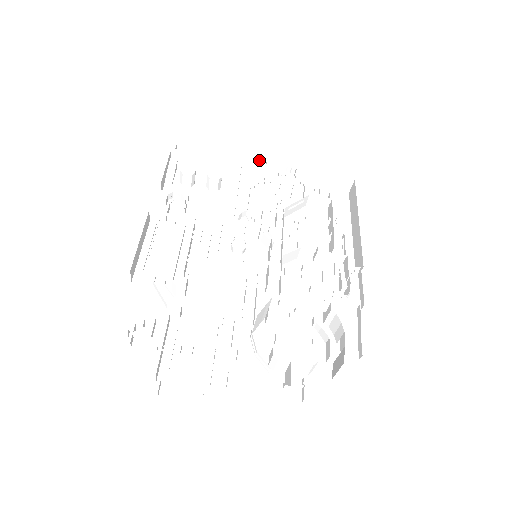
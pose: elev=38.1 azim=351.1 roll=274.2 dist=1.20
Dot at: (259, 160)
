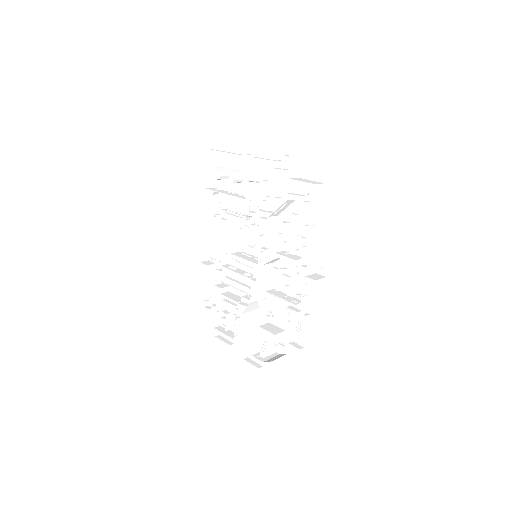
Dot at: occluded
